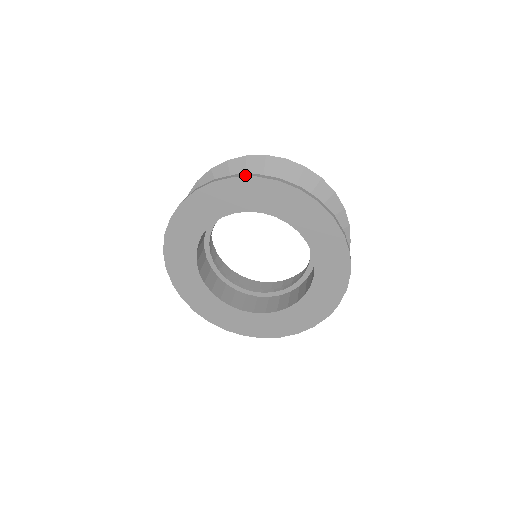
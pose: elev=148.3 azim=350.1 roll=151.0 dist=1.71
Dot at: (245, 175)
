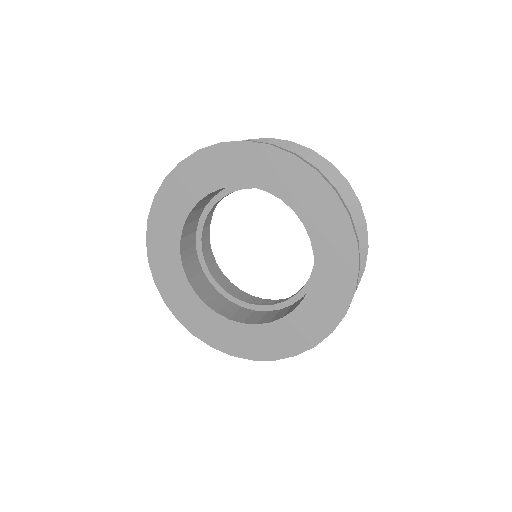
Dot at: (173, 170)
